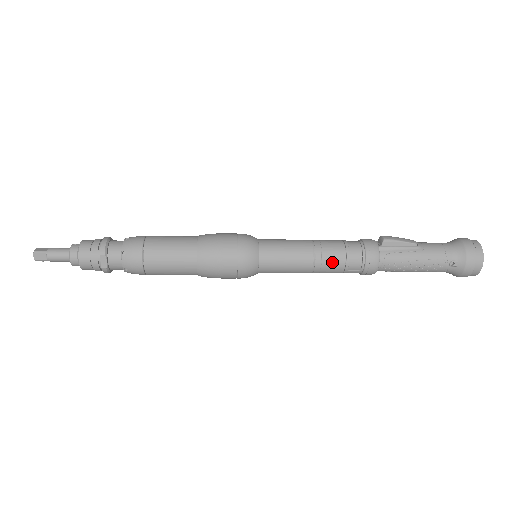
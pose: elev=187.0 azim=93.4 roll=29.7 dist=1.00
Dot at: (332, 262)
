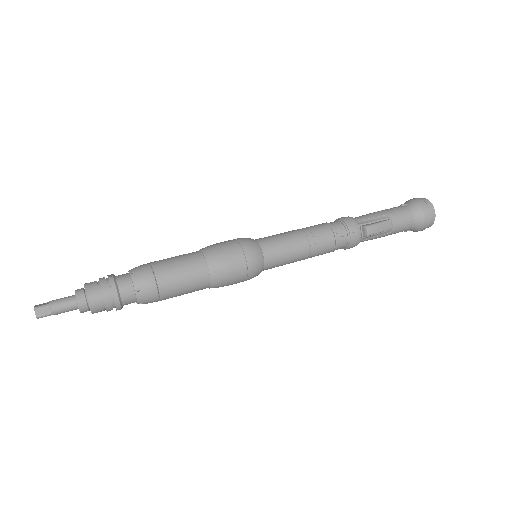
Dot at: occluded
